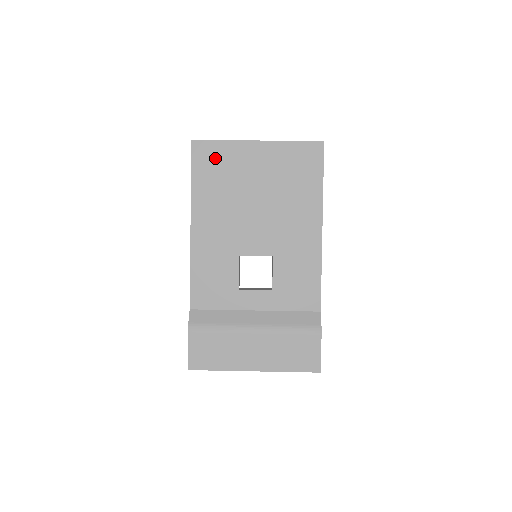
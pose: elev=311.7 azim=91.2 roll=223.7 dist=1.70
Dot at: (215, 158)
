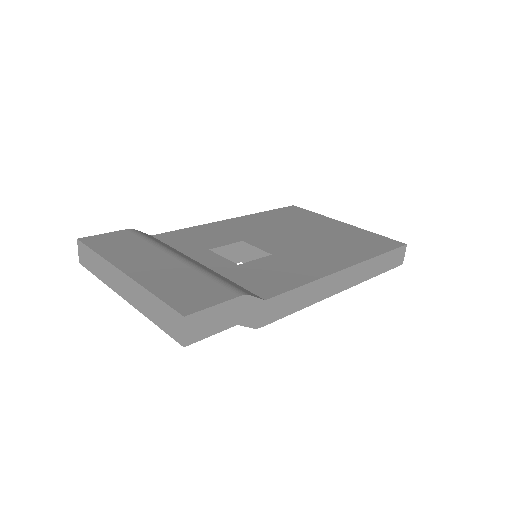
Dot at: (299, 214)
